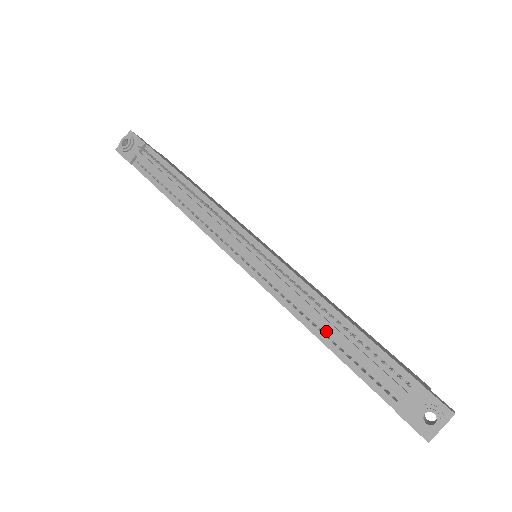
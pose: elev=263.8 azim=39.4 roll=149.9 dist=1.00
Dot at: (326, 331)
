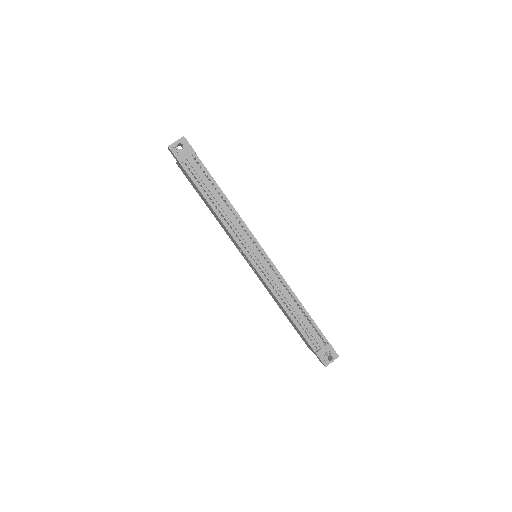
Dot at: (292, 311)
